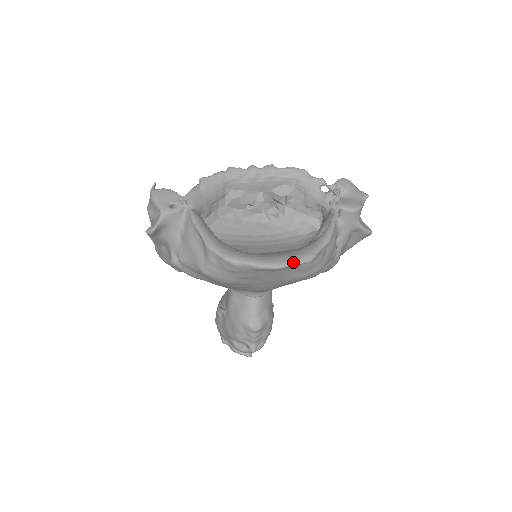
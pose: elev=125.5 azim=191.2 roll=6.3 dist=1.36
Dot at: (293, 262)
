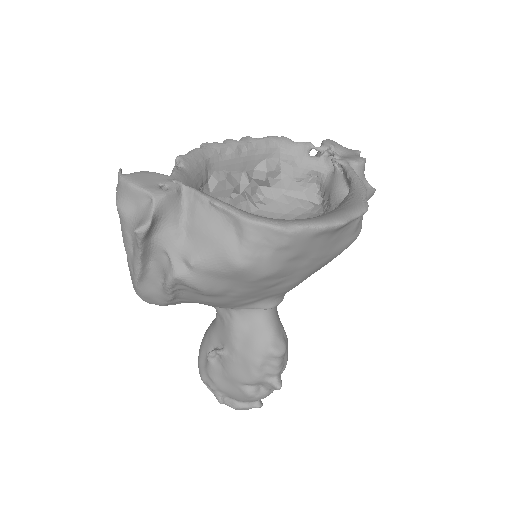
Dot at: (353, 214)
